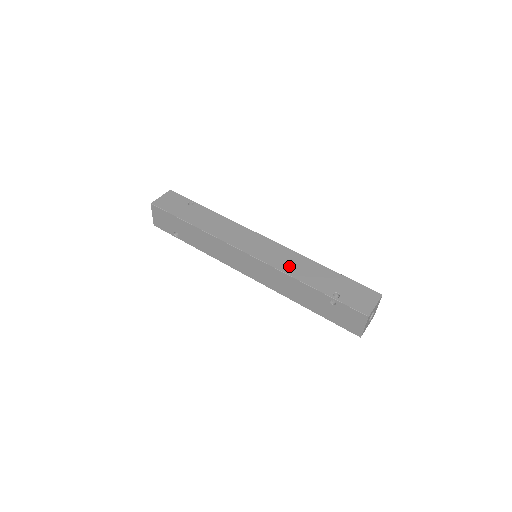
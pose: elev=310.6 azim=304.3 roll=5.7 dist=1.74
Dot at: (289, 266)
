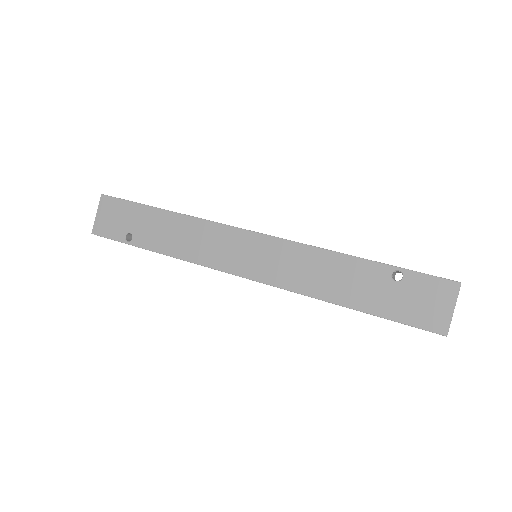
Dot at: occluded
